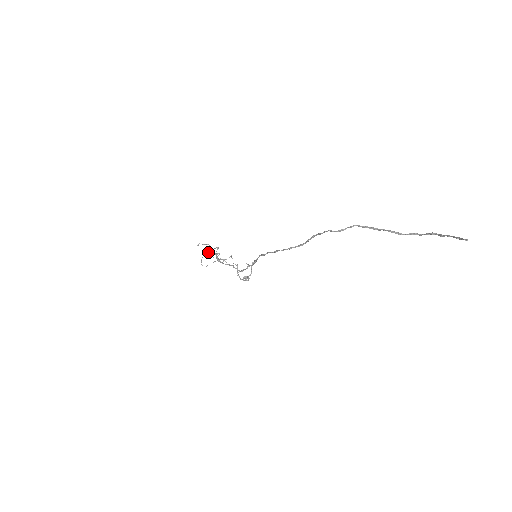
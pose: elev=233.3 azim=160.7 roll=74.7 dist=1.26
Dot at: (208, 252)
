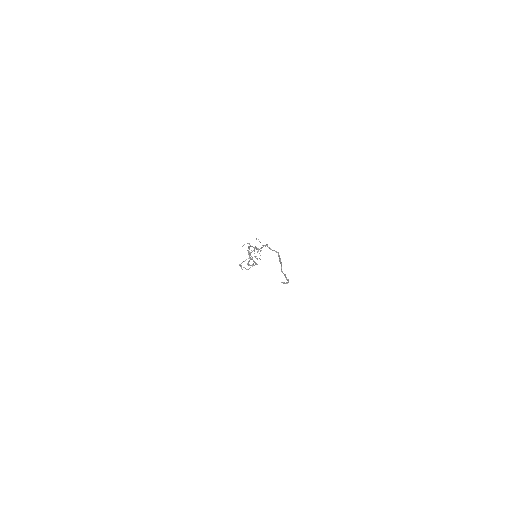
Dot at: (255, 246)
